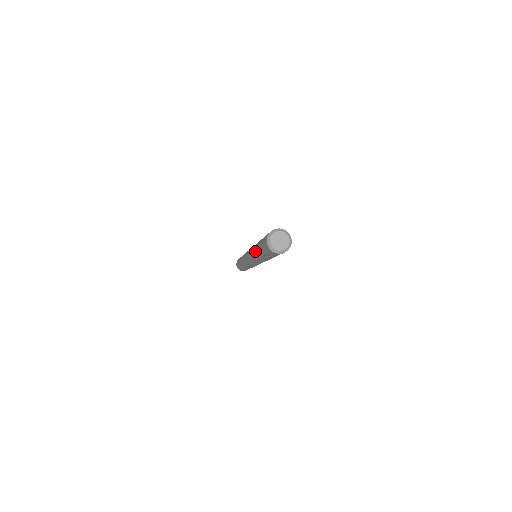
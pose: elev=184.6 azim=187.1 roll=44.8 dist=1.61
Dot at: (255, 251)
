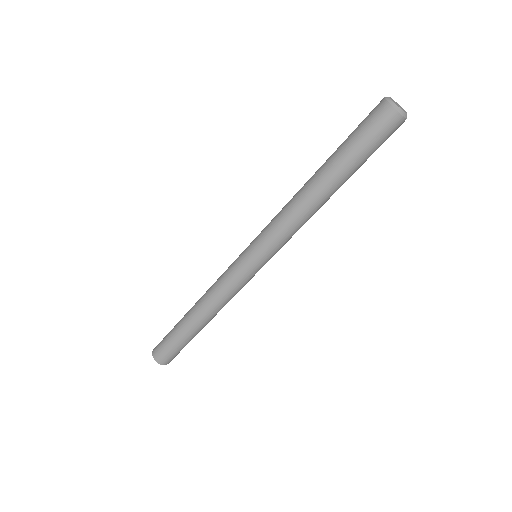
Dot at: (309, 179)
